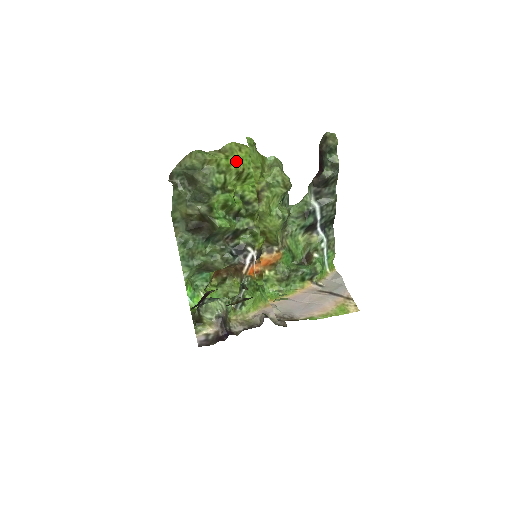
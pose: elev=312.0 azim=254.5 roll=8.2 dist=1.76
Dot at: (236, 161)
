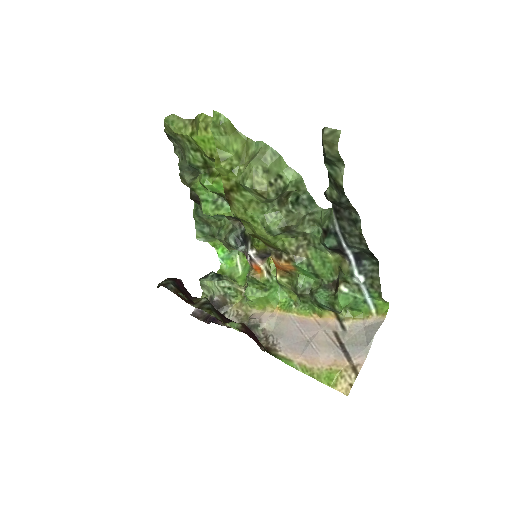
Dot at: (200, 143)
